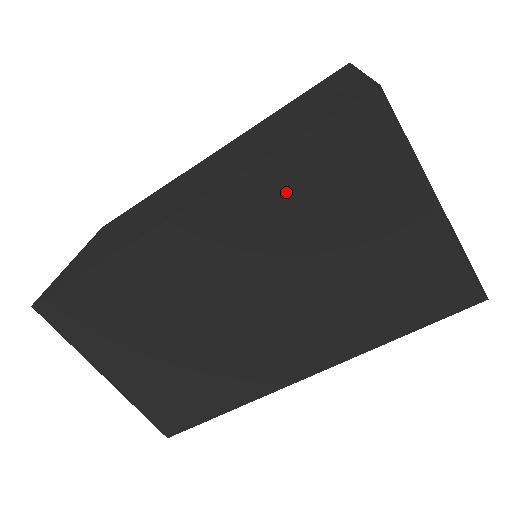
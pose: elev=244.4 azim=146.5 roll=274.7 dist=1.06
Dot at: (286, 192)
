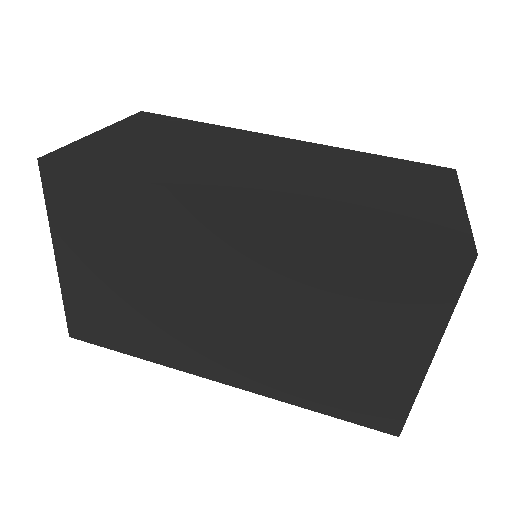
Dot at: (334, 260)
